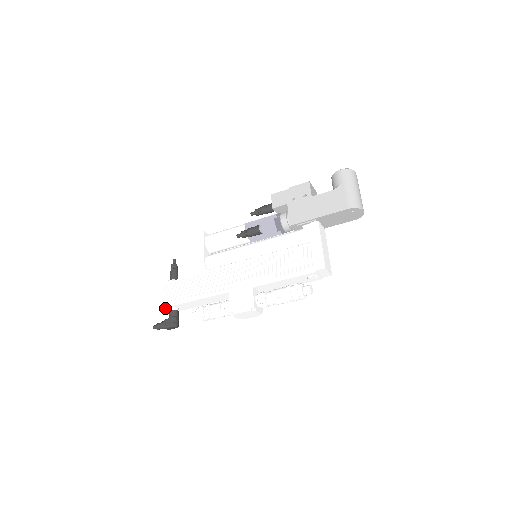
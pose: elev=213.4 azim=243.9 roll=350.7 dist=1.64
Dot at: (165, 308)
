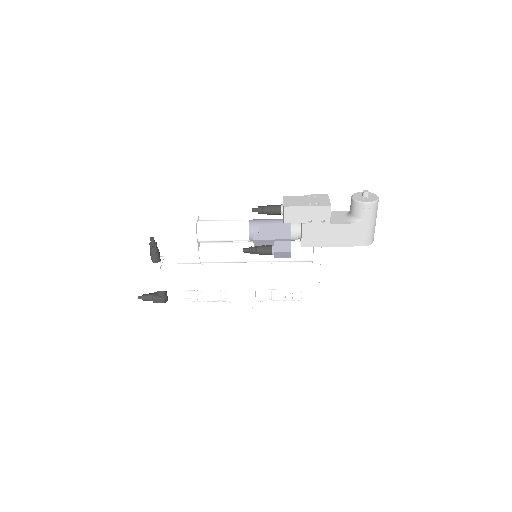
Dot at: (153, 289)
